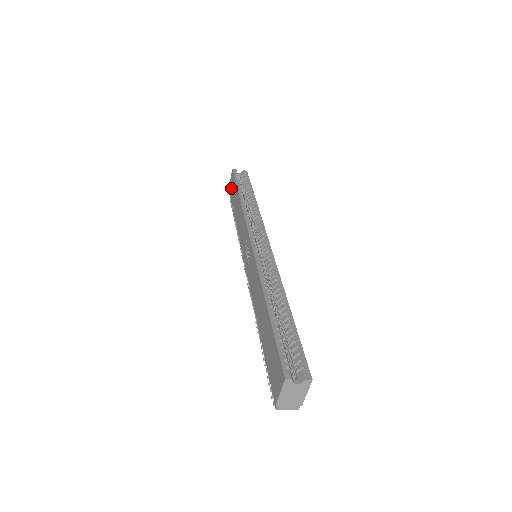
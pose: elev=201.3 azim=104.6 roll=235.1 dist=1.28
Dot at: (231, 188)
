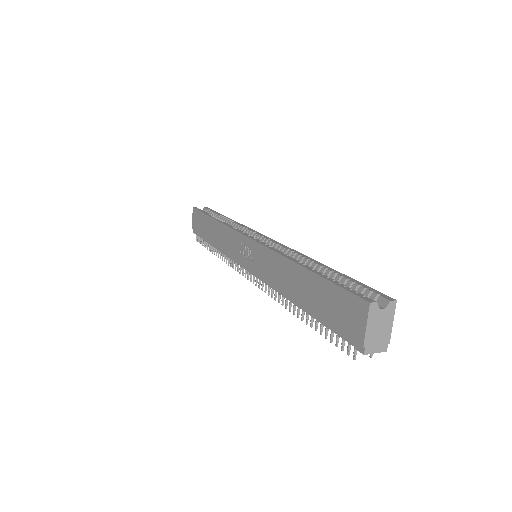
Dot at: (196, 224)
